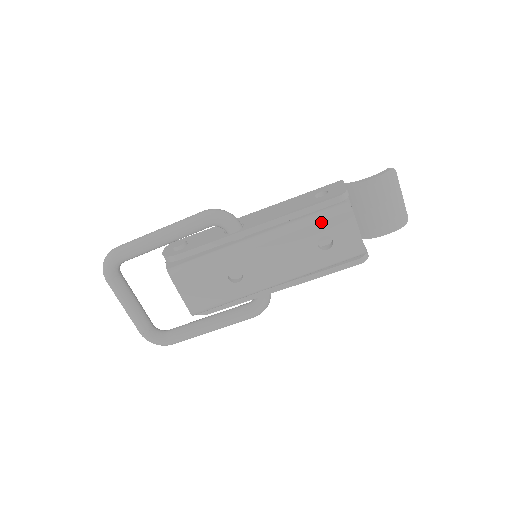
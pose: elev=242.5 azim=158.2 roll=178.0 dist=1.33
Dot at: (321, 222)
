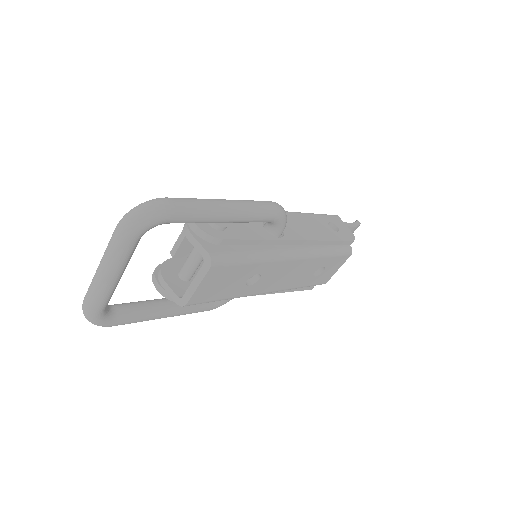
Dot at: (334, 256)
